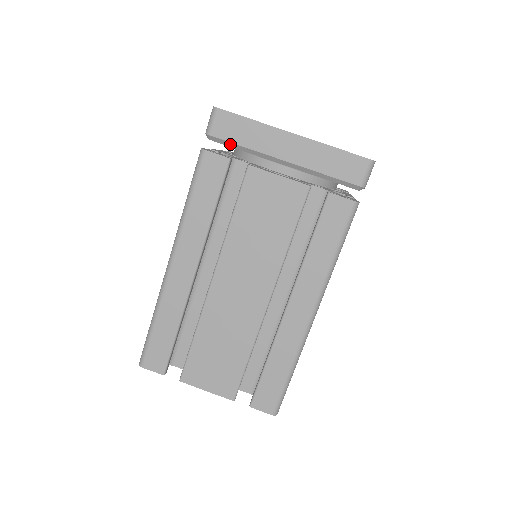
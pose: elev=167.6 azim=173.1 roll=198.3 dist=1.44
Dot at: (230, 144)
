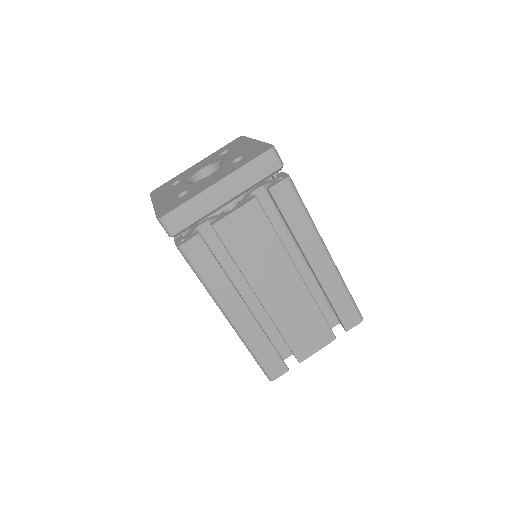
Dot at: (190, 227)
